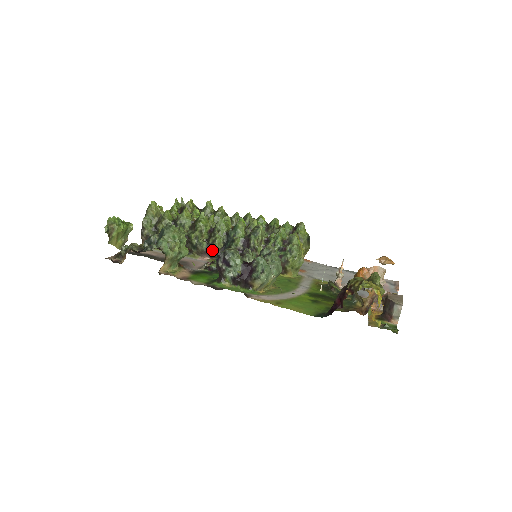
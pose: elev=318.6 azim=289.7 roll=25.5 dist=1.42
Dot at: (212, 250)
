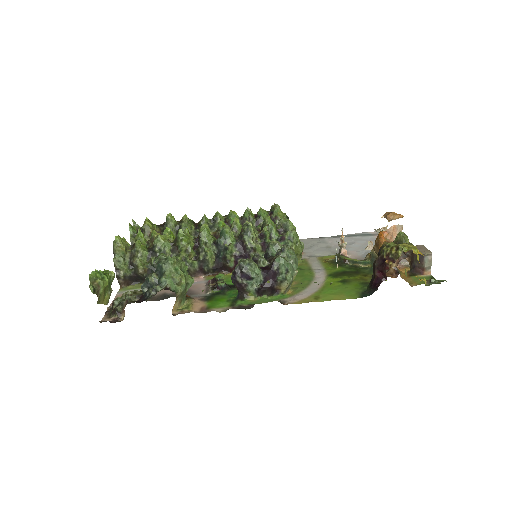
Dot at: (205, 266)
